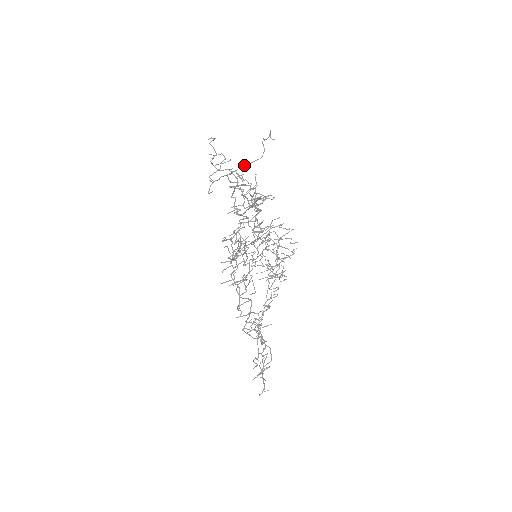
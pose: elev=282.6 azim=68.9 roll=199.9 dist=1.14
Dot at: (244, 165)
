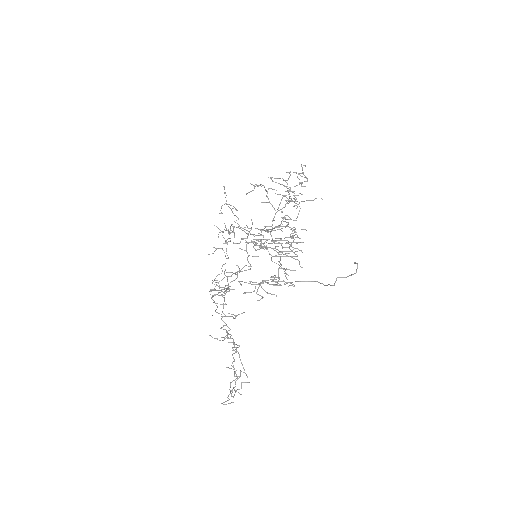
Dot at: occluded
